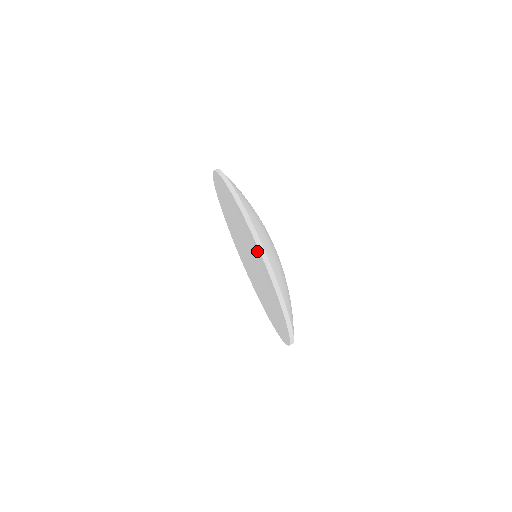
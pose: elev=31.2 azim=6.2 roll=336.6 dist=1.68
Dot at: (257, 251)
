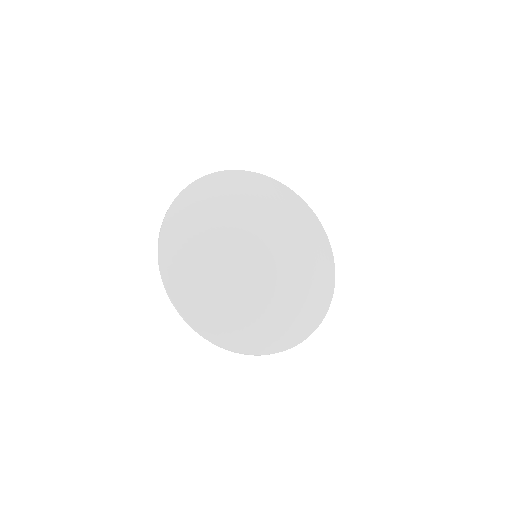
Dot at: occluded
